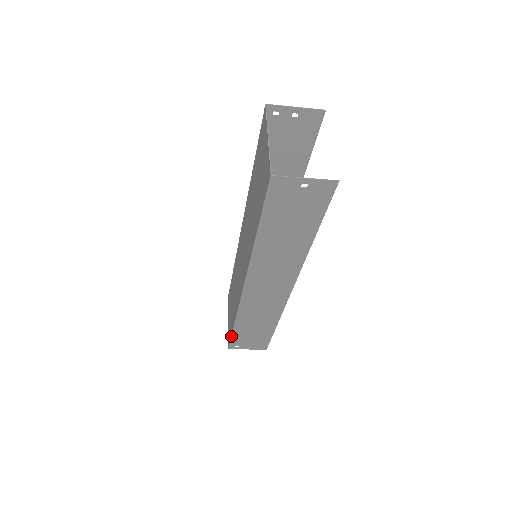
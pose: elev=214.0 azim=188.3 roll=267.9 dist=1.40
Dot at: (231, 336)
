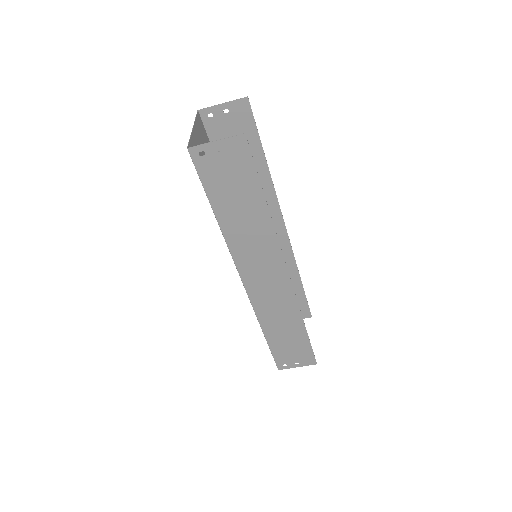
Dot at: occluded
